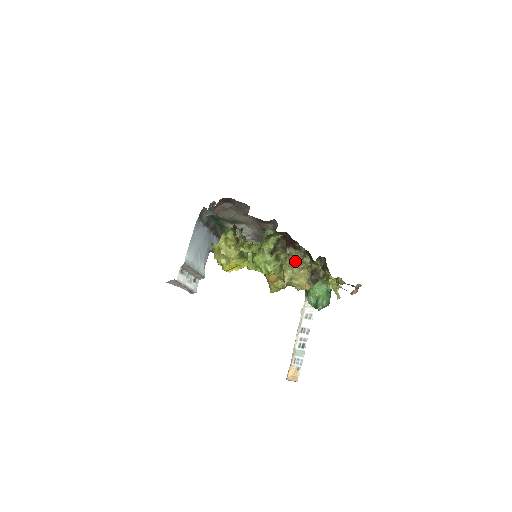
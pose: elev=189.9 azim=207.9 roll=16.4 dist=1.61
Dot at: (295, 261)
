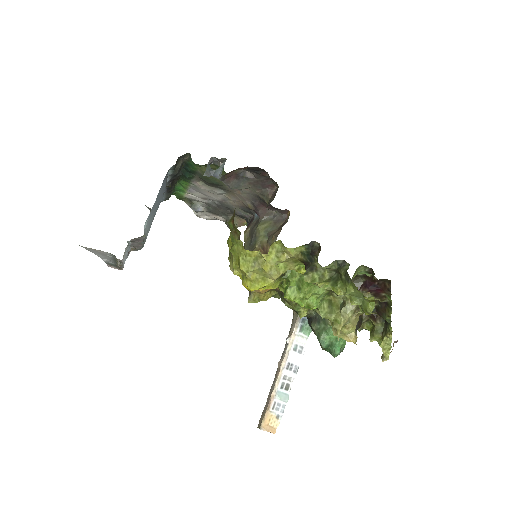
Dot at: occluded
